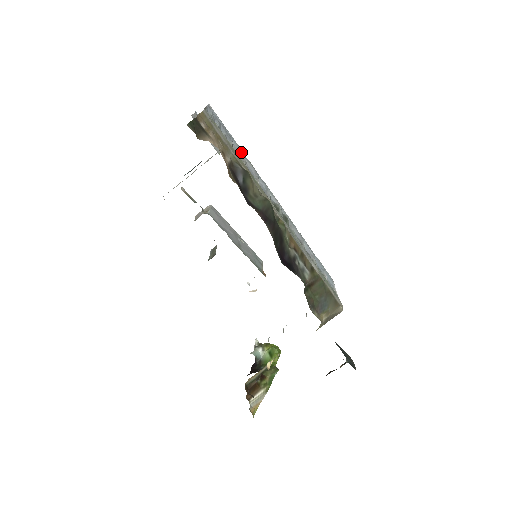
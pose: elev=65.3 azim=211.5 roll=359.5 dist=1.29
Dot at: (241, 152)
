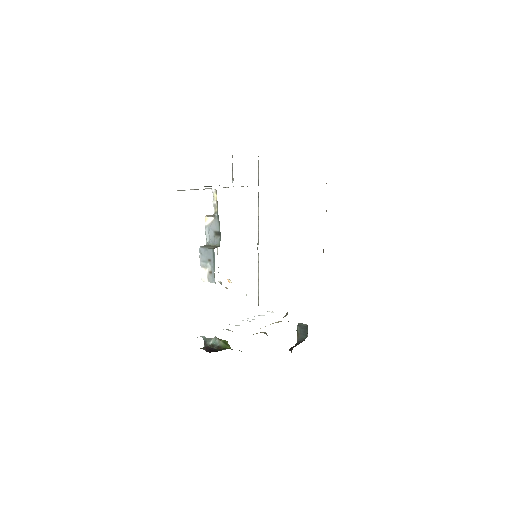
Dot at: occluded
